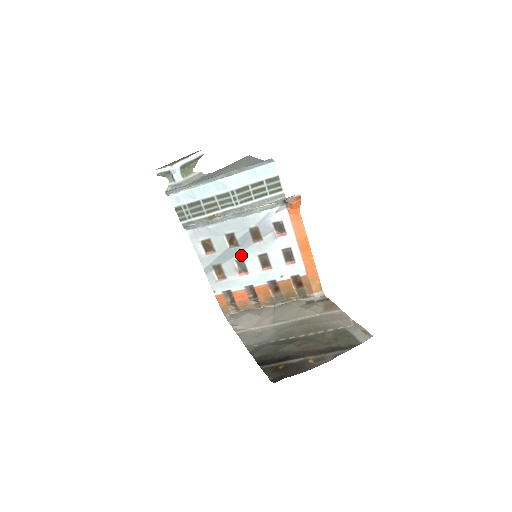
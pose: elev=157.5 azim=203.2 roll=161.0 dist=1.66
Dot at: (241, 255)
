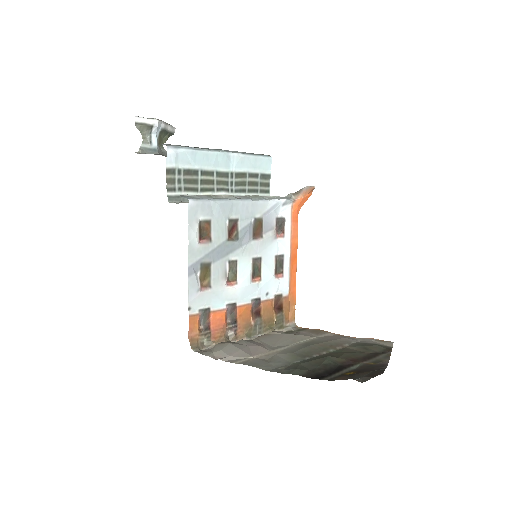
Dot at: (236, 254)
